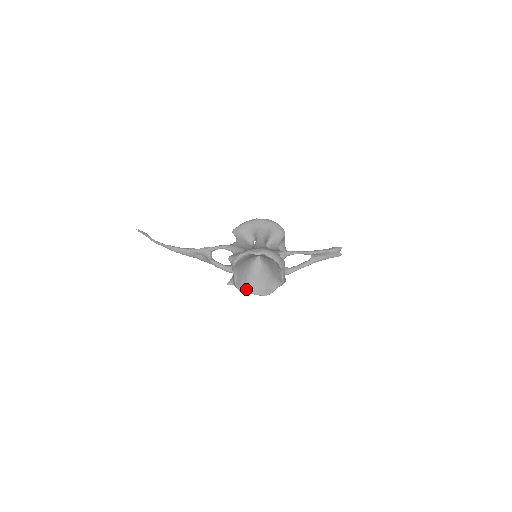
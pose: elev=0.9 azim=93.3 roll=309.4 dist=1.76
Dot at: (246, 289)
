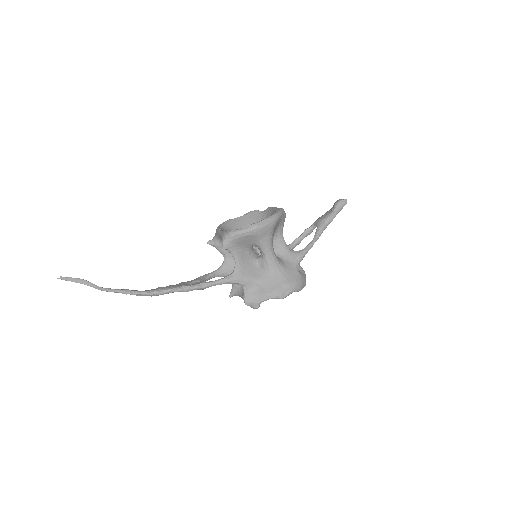
Dot at: occluded
